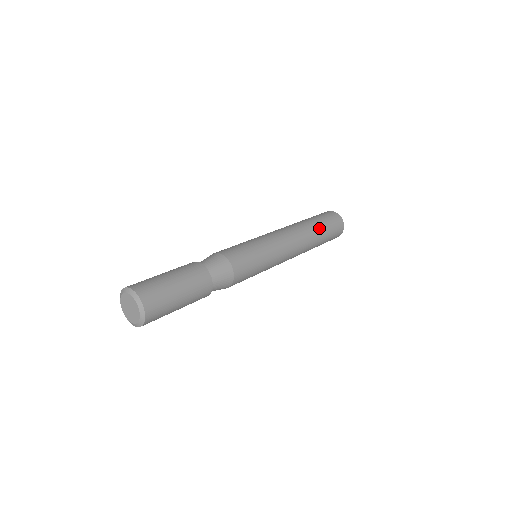
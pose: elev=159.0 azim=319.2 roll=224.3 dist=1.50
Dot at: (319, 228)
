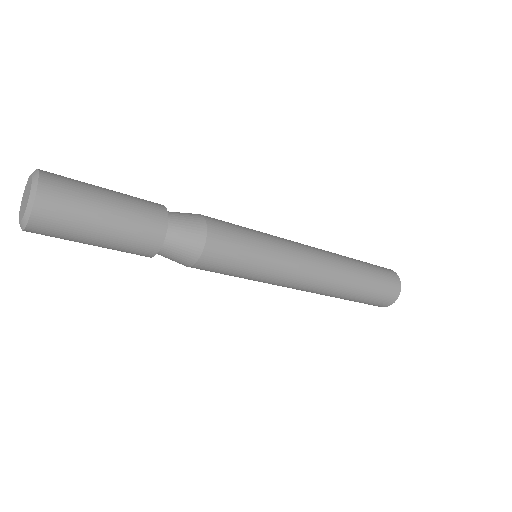
Dot at: (357, 262)
